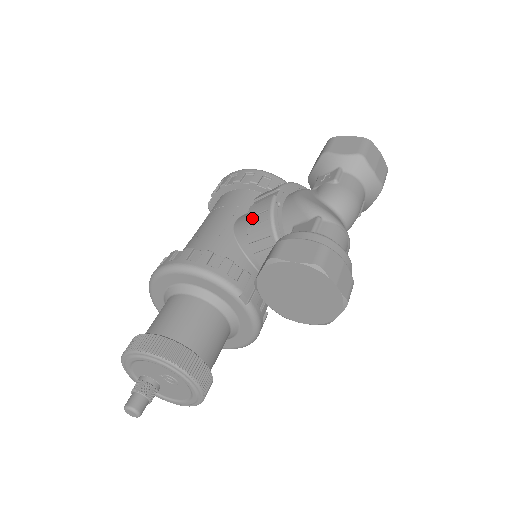
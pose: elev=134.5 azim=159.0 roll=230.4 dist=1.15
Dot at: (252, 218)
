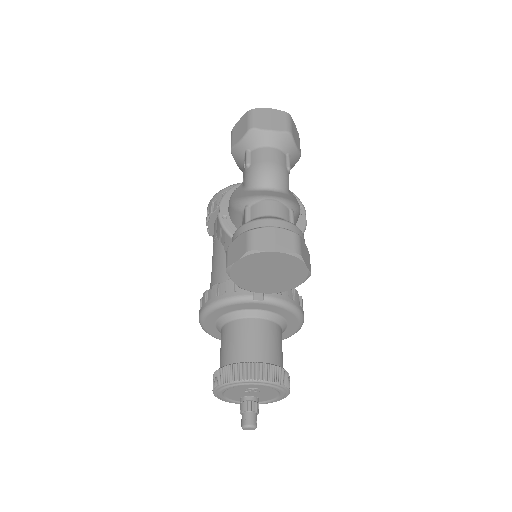
Dot at: (221, 239)
